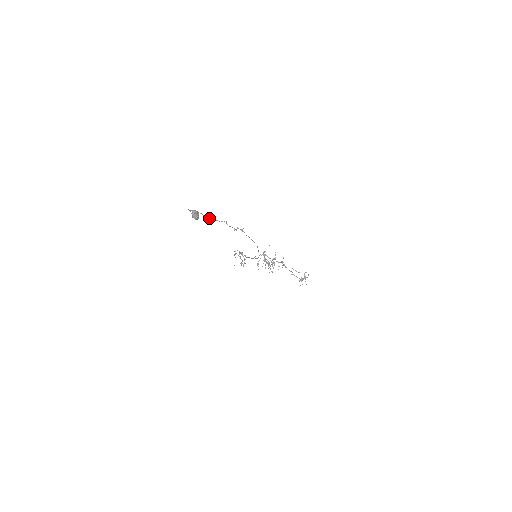
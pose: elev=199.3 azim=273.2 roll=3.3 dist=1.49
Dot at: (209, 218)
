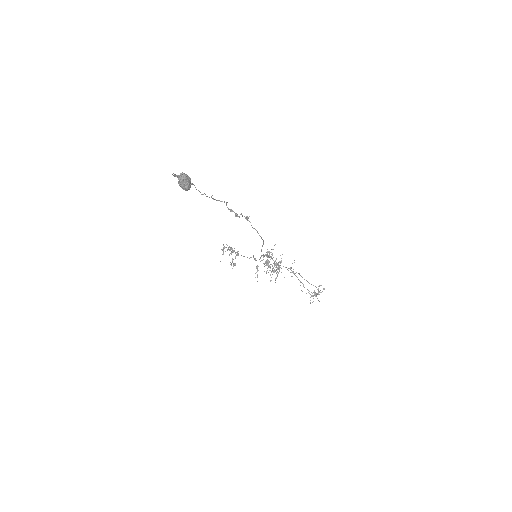
Dot at: occluded
